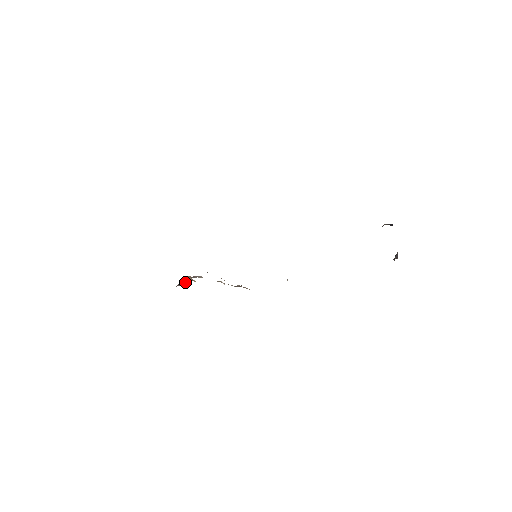
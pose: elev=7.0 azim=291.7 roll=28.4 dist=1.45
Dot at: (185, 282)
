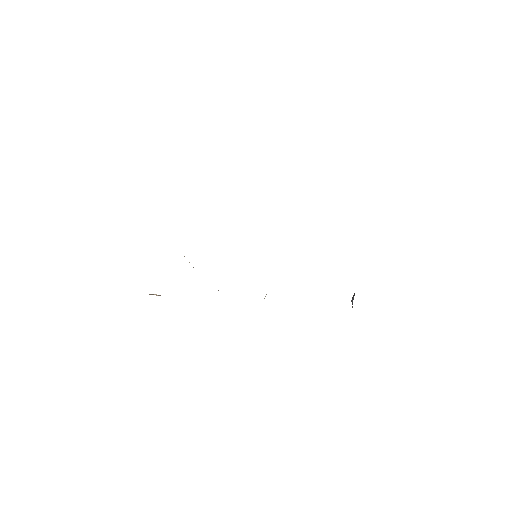
Dot at: occluded
